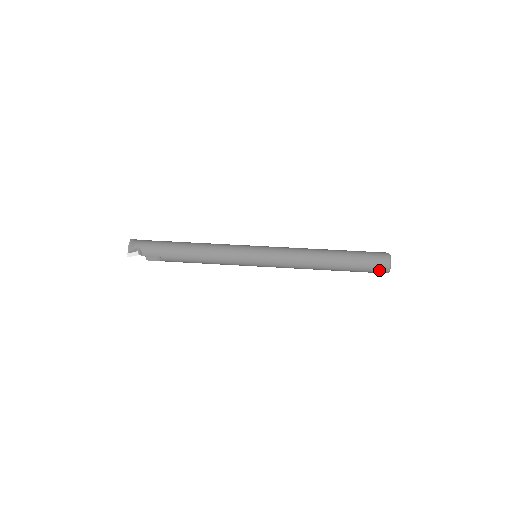
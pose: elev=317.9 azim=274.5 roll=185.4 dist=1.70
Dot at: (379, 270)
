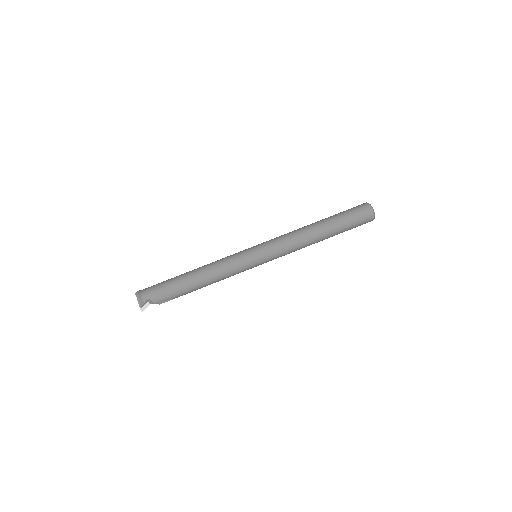
Dot at: (366, 222)
